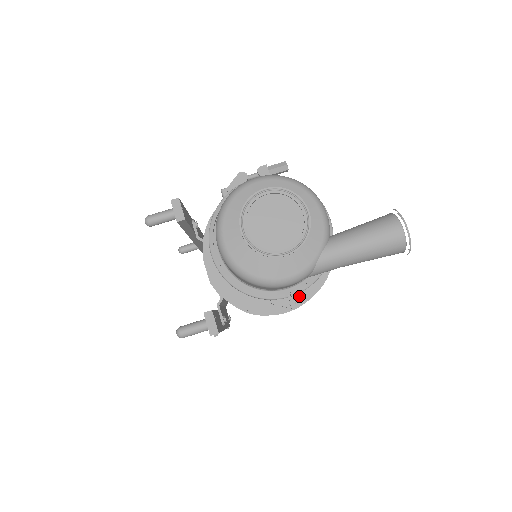
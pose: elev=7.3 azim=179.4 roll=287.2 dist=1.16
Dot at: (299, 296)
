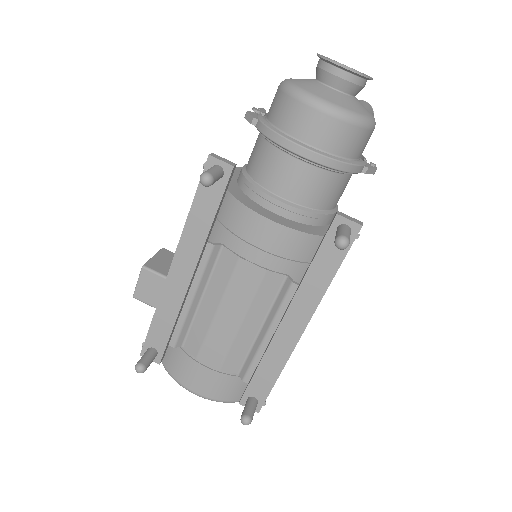
Dot at: occluded
